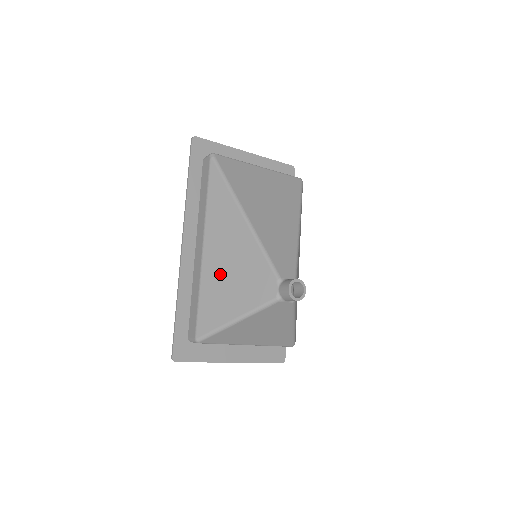
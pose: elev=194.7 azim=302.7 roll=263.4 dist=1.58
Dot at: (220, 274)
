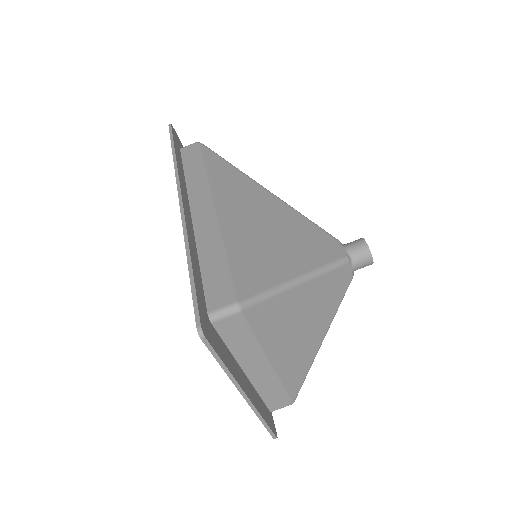
Dot at: (253, 232)
